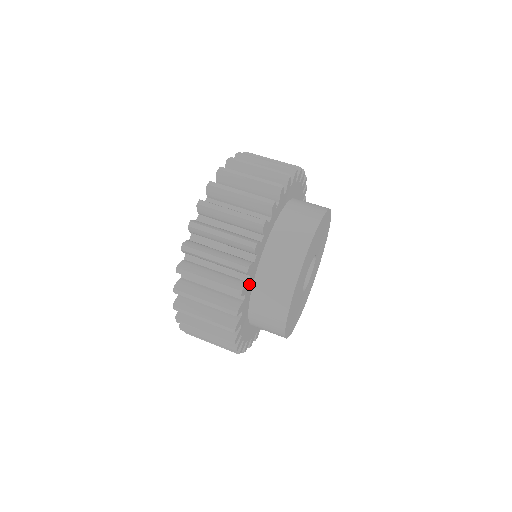
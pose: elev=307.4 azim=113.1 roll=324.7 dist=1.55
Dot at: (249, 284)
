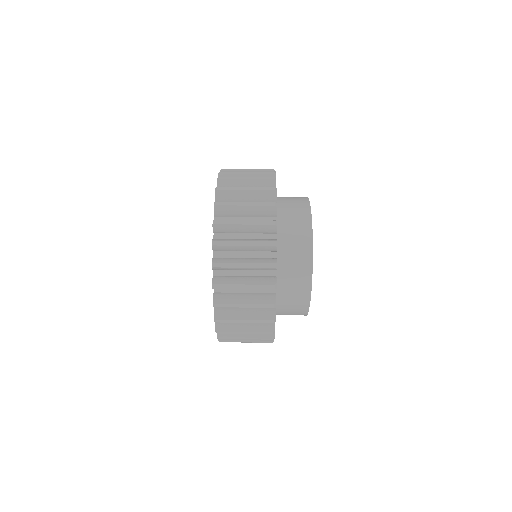
Dot at: occluded
